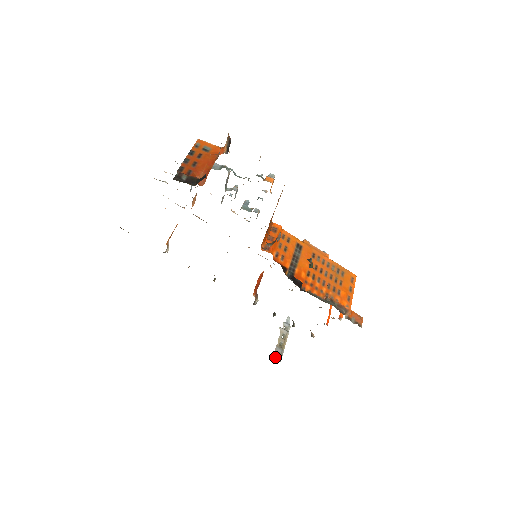
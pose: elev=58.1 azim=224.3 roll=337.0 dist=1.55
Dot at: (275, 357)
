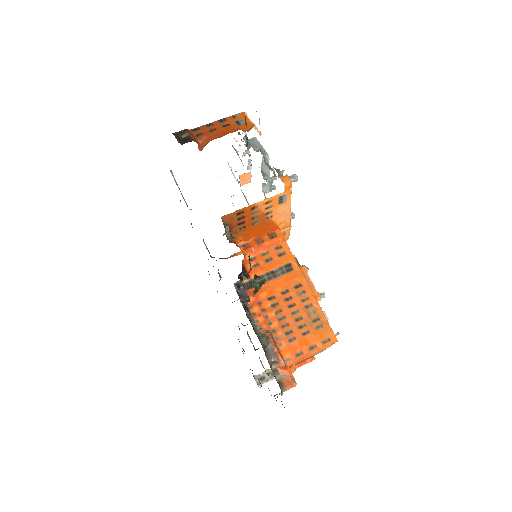
Dot at: (257, 377)
